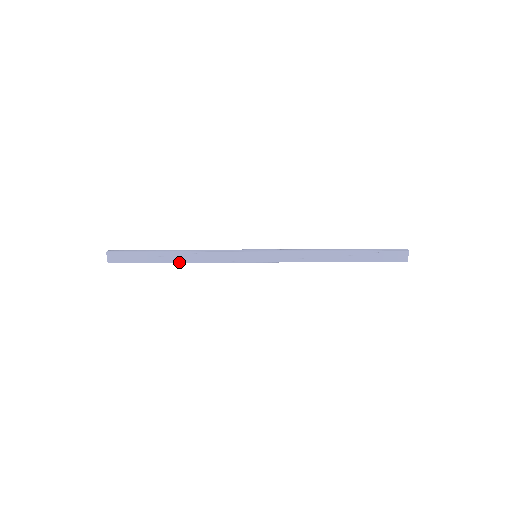
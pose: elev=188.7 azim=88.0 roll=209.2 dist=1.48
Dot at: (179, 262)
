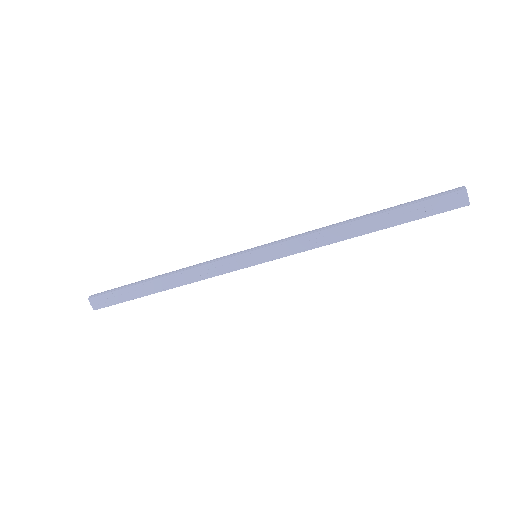
Dot at: (168, 289)
